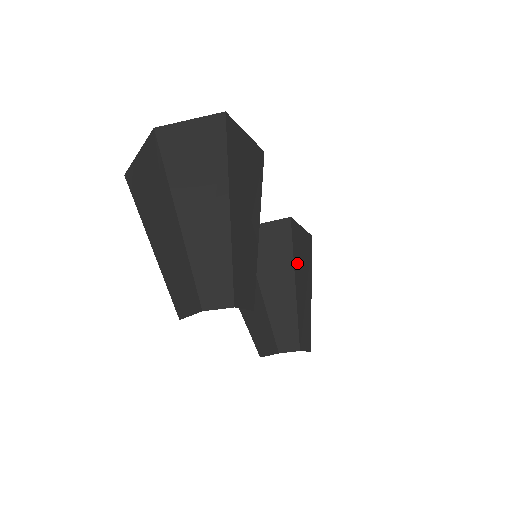
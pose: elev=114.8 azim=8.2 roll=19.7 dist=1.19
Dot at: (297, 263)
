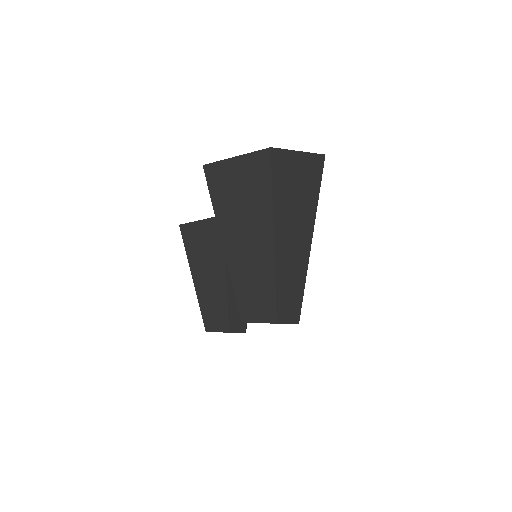
Dot at: occluded
